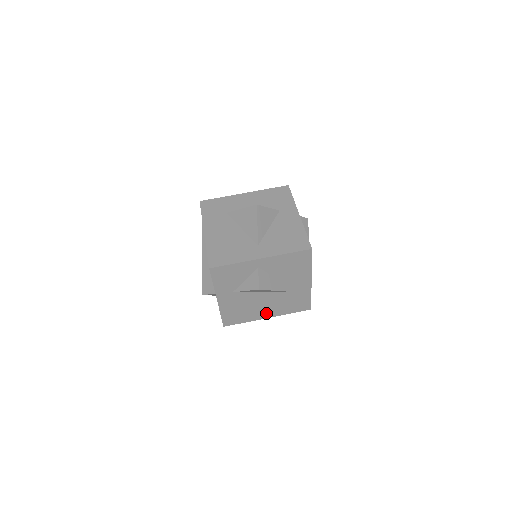
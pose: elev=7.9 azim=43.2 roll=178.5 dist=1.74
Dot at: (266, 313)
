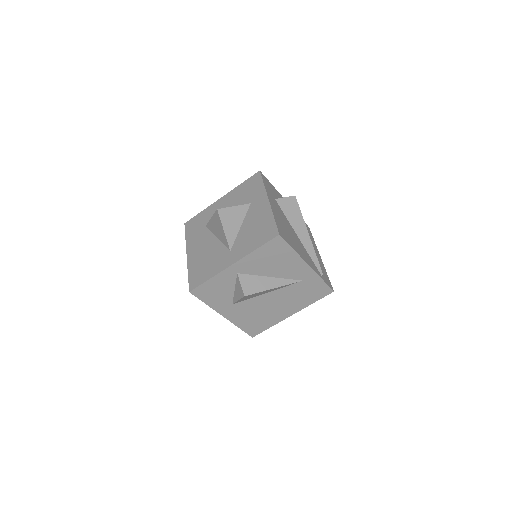
Dot at: (286, 311)
